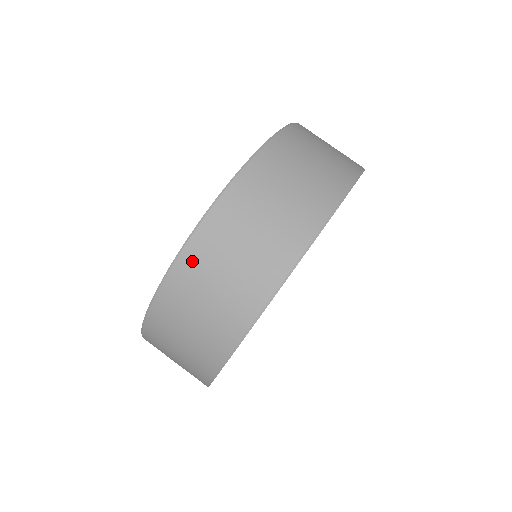
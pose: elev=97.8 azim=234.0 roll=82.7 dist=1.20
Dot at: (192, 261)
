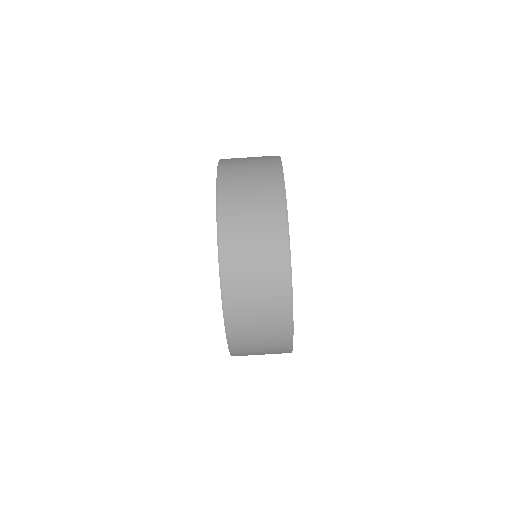
Dot at: (232, 294)
